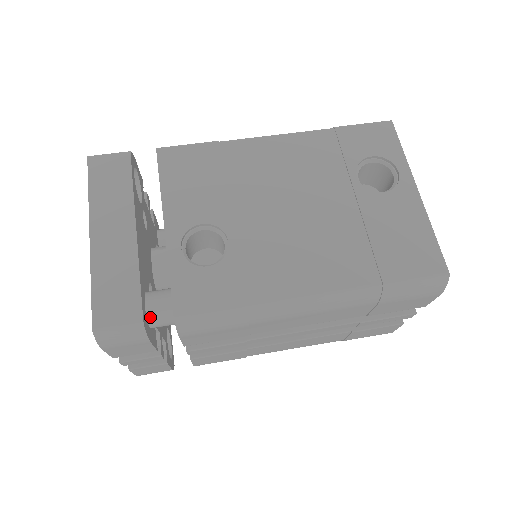
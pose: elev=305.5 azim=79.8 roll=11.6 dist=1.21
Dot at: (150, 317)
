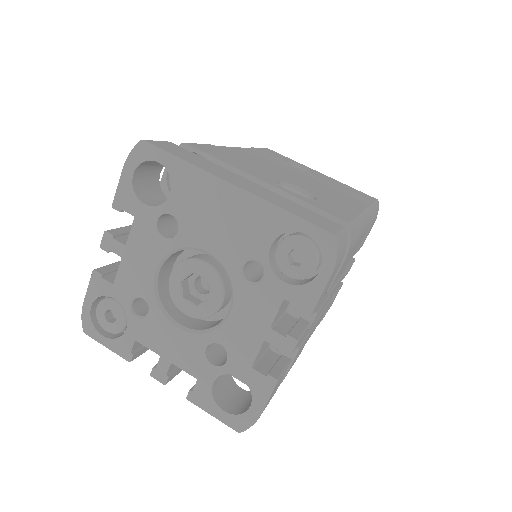
Dot at: occluded
